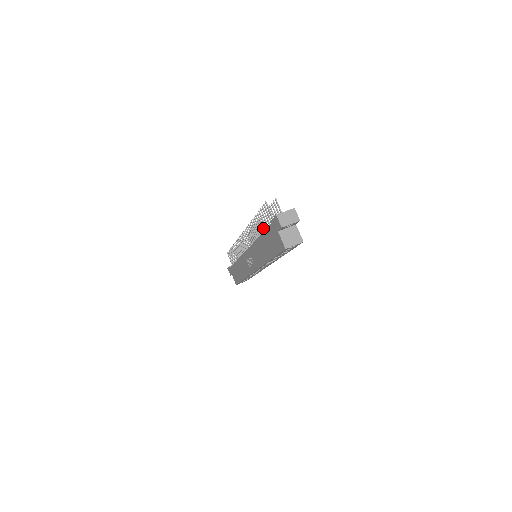
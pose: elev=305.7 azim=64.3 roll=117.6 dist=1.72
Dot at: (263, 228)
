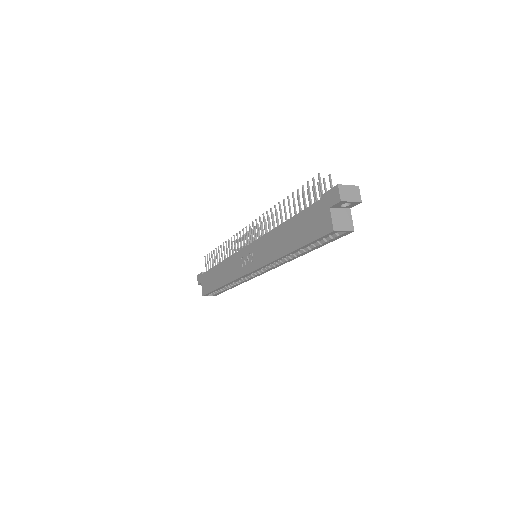
Dot at: (295, 211)
